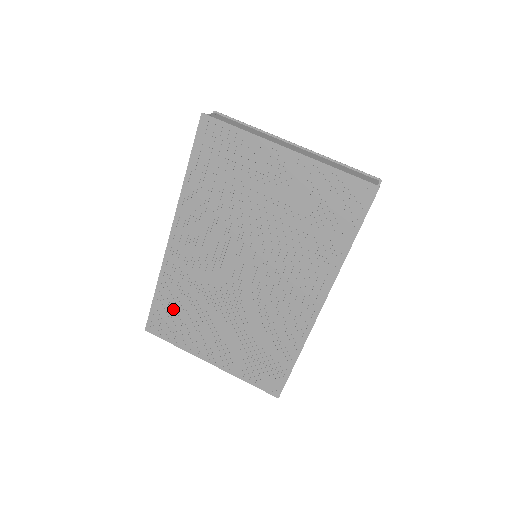
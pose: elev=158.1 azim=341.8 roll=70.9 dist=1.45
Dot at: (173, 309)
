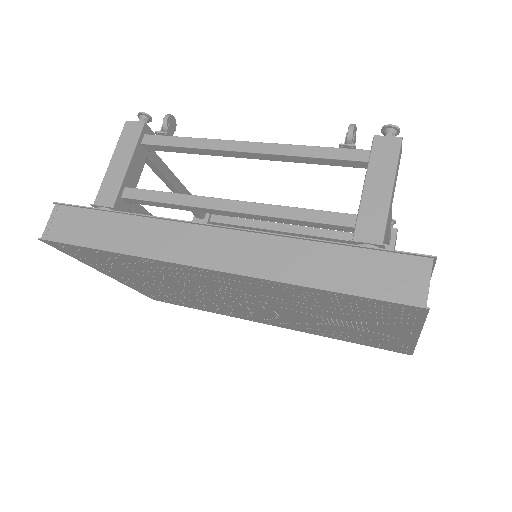
Dot at: (112, 261)
